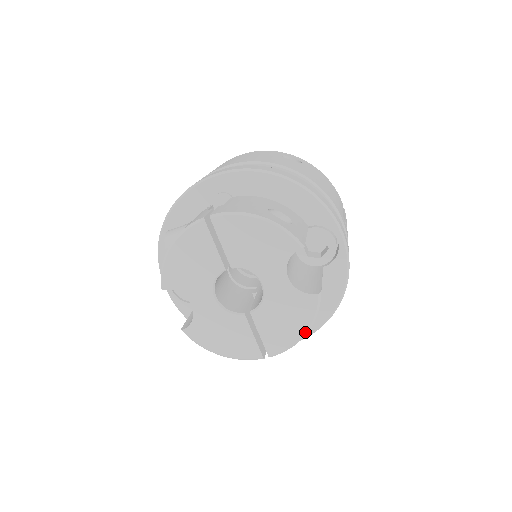
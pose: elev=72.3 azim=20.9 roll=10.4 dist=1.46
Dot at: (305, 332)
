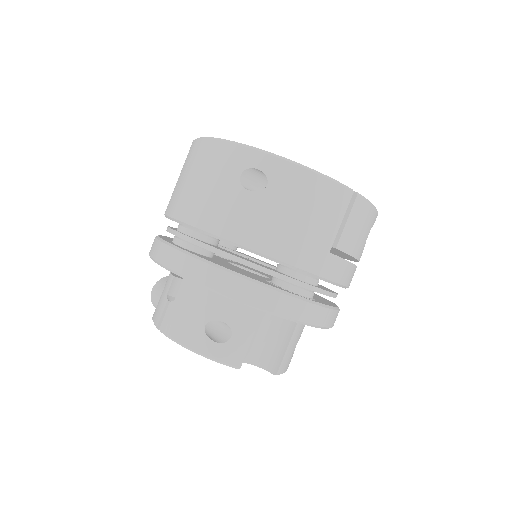
Dot at: occluded
